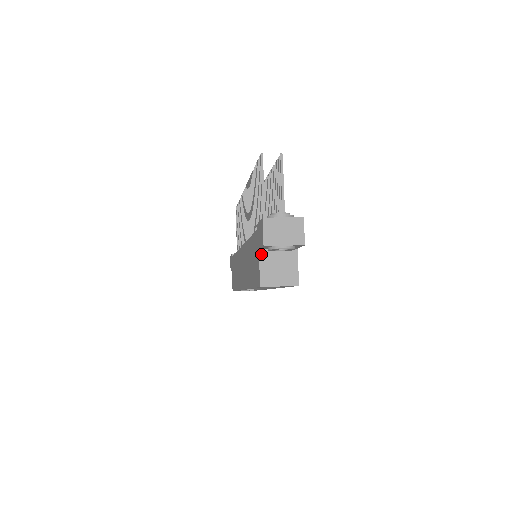
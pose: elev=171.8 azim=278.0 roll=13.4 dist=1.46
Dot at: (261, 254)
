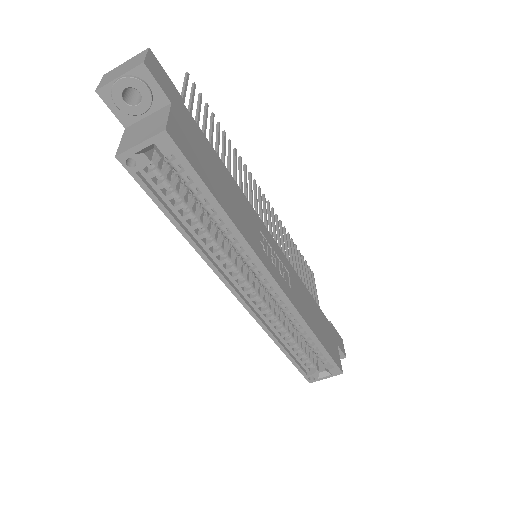
Dot at: (126, 130)
